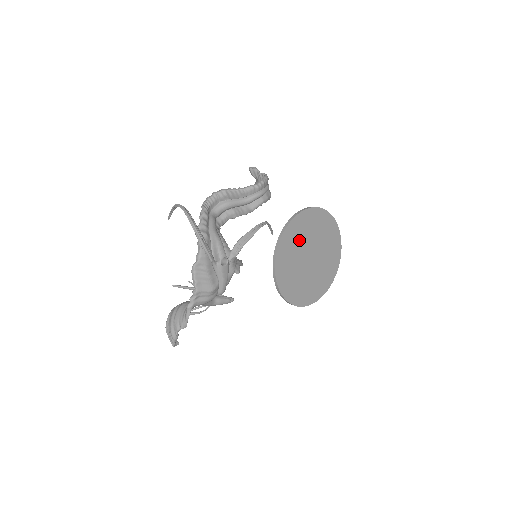
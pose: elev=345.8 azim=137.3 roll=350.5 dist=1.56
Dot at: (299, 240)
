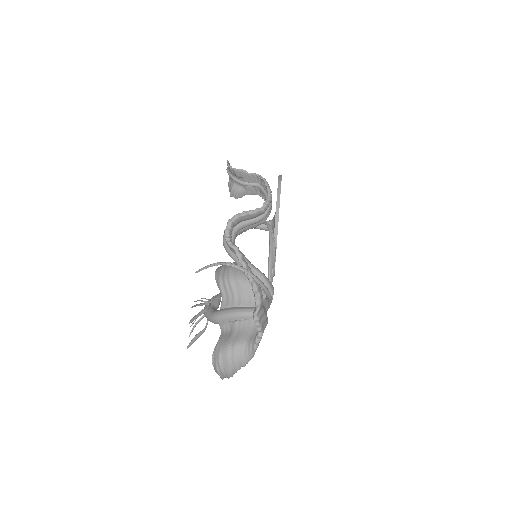
Dot at: occluded
